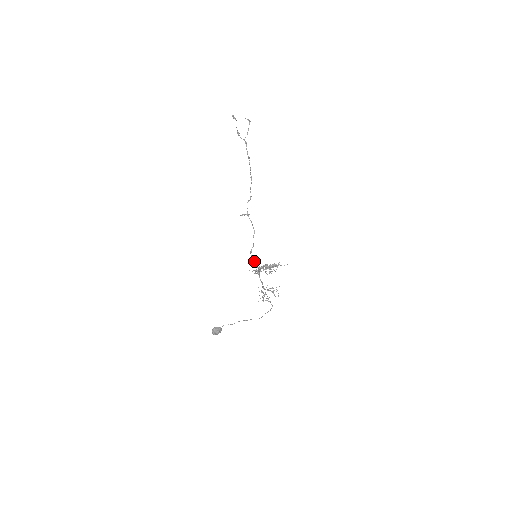
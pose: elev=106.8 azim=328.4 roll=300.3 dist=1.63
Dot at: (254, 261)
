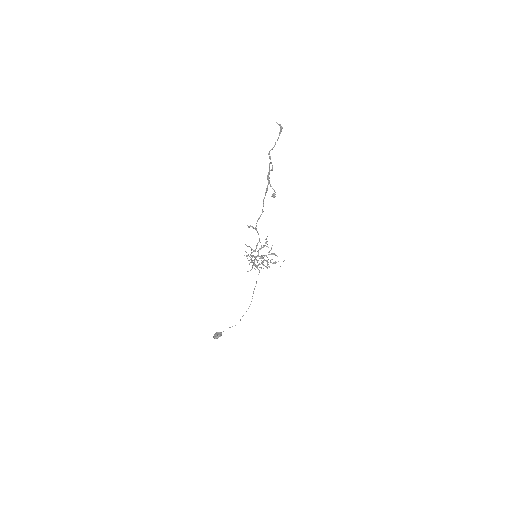
Dot at: (252, 256)
